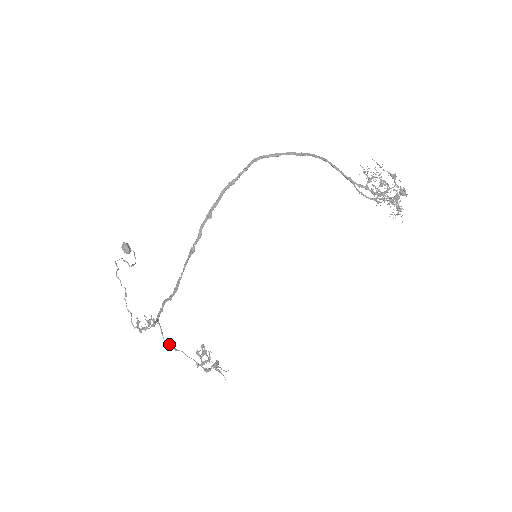
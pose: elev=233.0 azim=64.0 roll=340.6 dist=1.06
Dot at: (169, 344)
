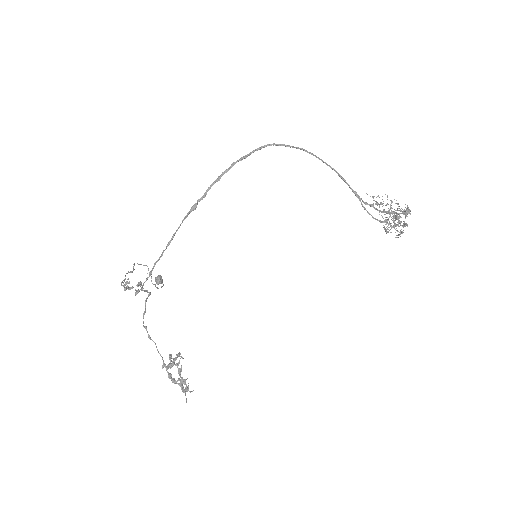
Dot at: (146, 327)
